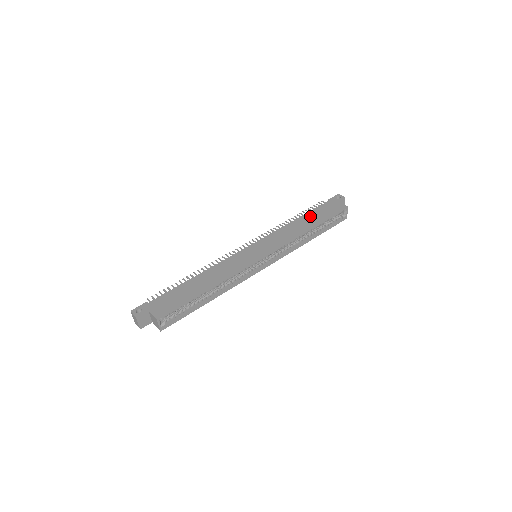
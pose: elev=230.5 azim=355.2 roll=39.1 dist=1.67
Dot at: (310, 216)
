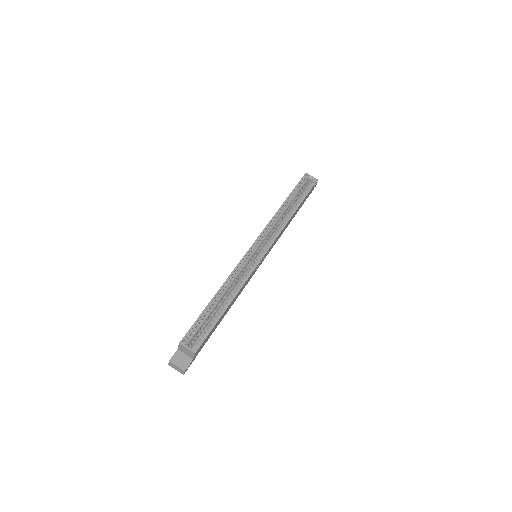
Dot at: occluded
